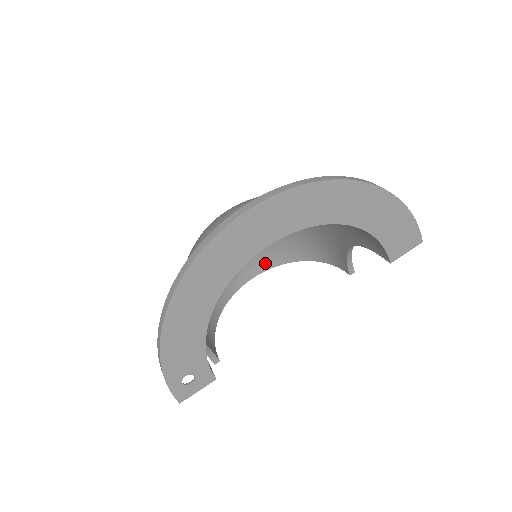
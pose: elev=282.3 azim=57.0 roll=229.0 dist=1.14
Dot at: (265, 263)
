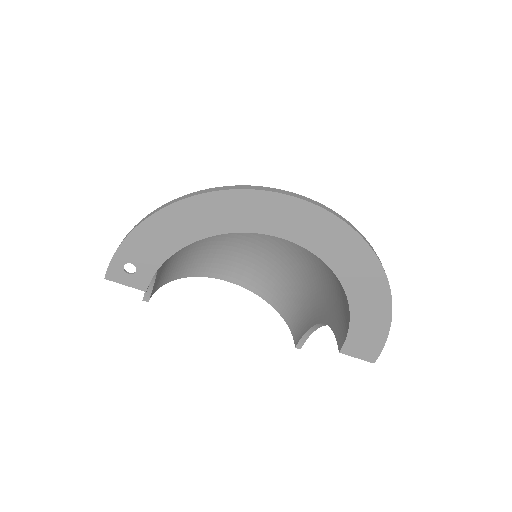
Dot at: (248, 281)
